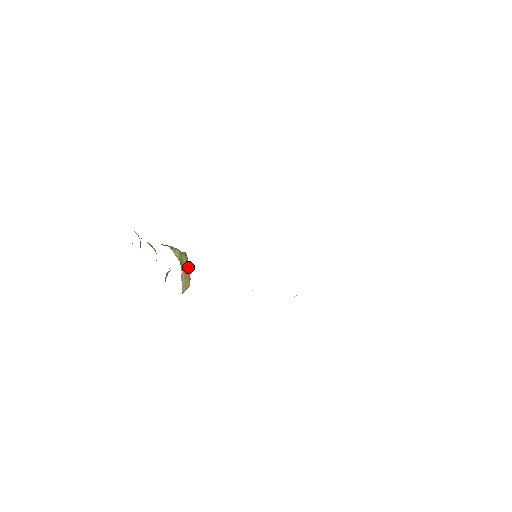
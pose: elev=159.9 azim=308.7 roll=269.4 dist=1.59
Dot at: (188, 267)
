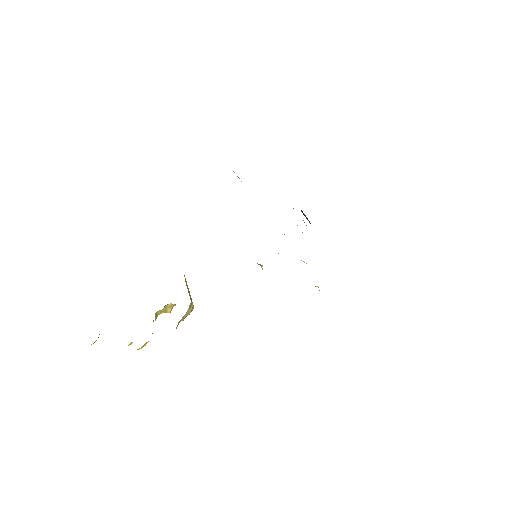
Dot at: occluded
